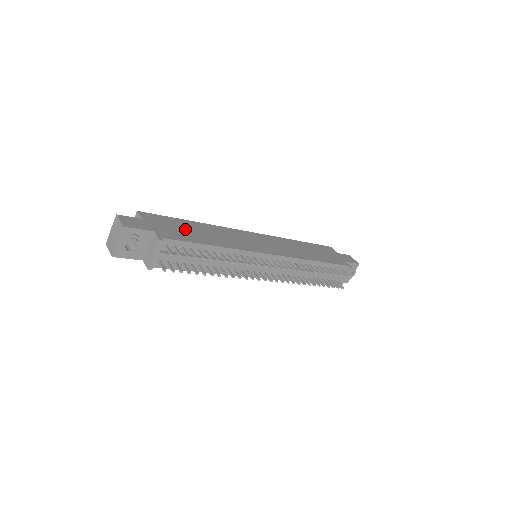
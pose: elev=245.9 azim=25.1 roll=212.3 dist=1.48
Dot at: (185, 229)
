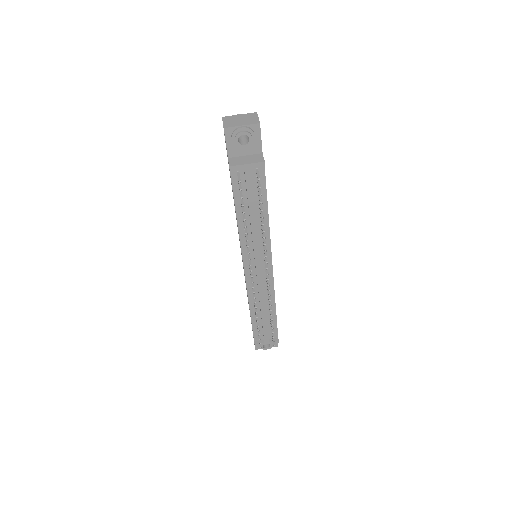
Dot at: occluded
